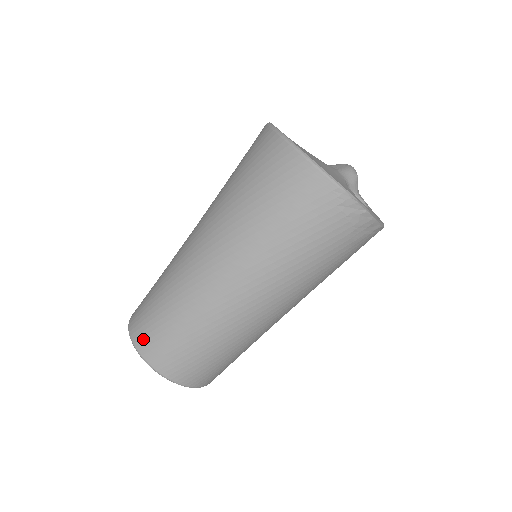
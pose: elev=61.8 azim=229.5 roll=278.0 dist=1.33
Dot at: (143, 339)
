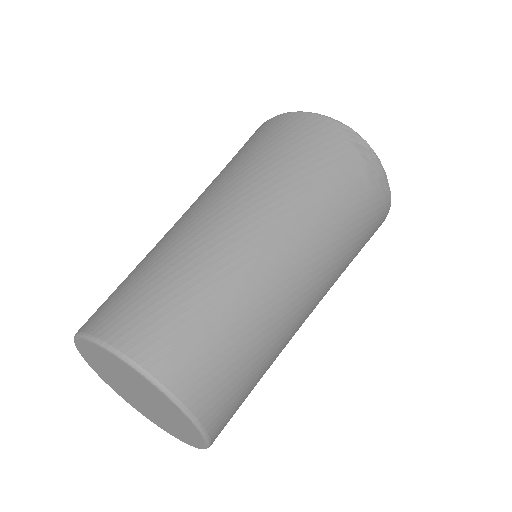
Dot at: (108, 319)
